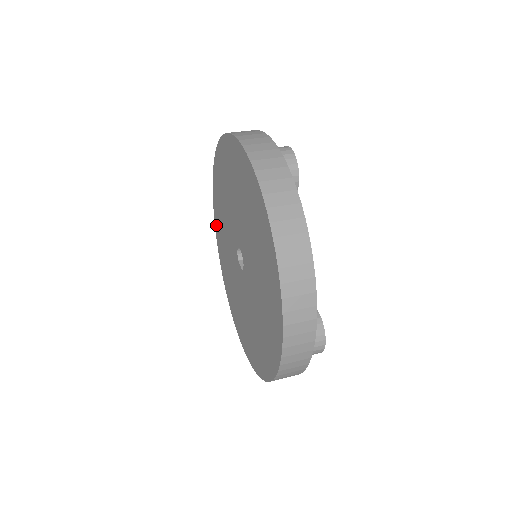
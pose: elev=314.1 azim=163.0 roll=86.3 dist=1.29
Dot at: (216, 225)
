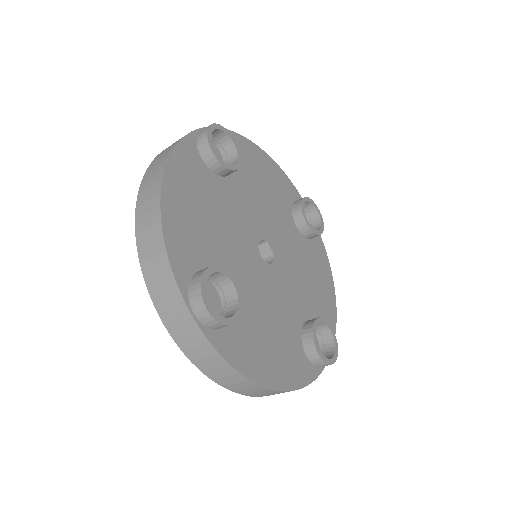
Dot at: occluded
